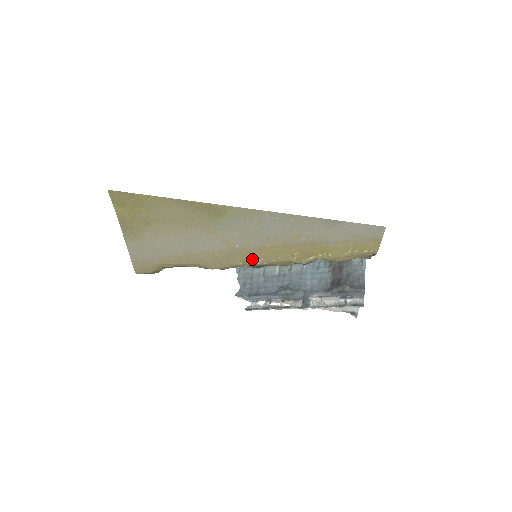
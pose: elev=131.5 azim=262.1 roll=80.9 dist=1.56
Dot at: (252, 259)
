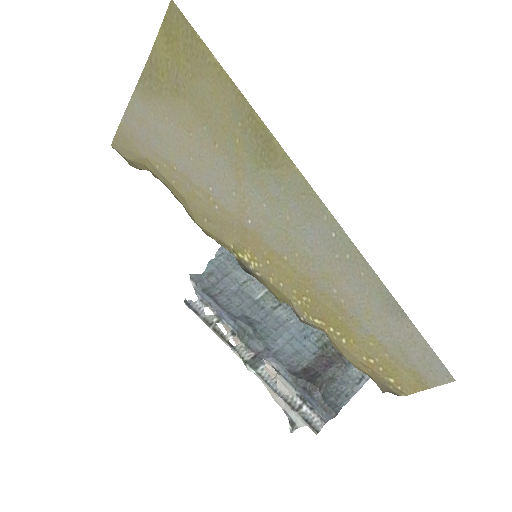
Dot at: (250, 254)
